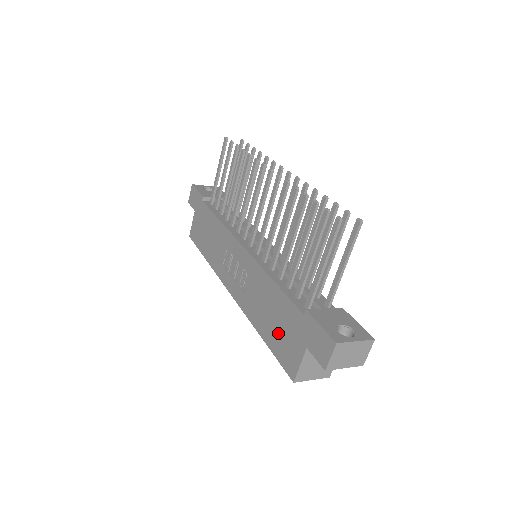
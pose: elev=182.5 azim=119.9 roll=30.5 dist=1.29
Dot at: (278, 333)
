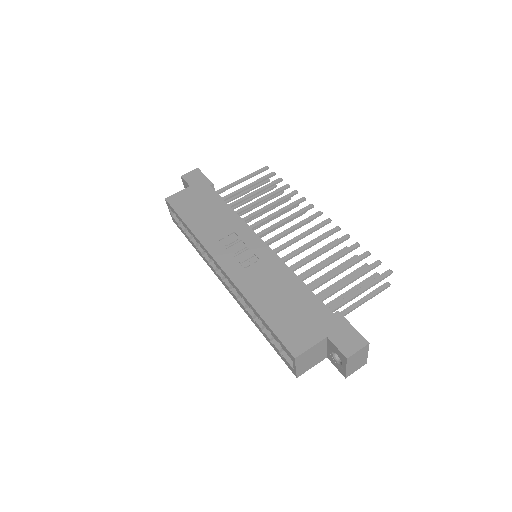
Dot at: (288, 316)
